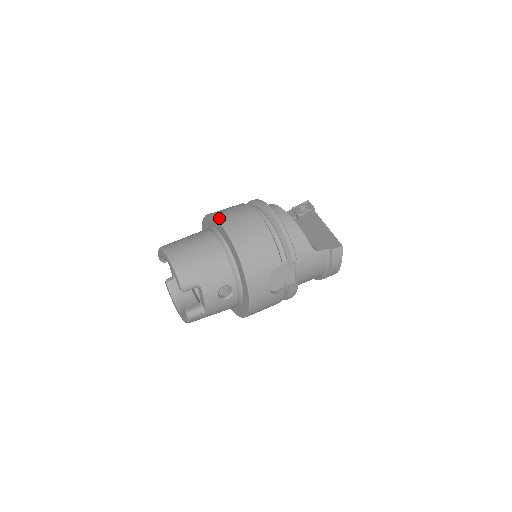
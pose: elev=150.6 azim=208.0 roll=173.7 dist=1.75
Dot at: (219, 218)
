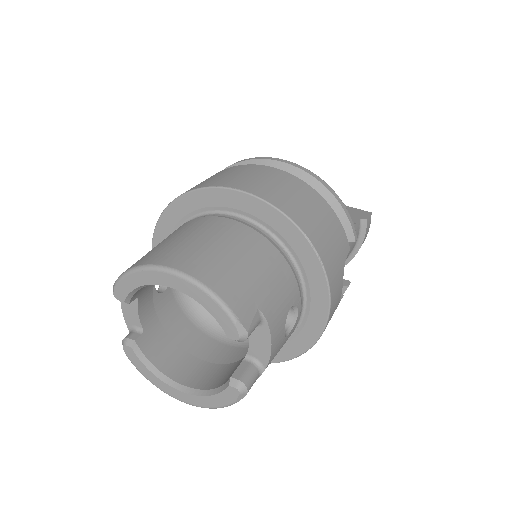
Dot at: (238, 186)
